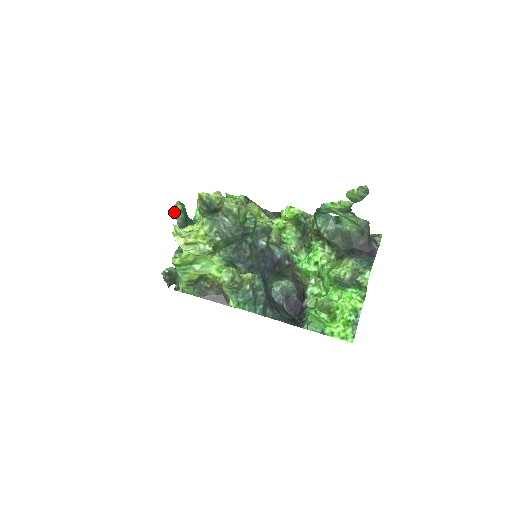
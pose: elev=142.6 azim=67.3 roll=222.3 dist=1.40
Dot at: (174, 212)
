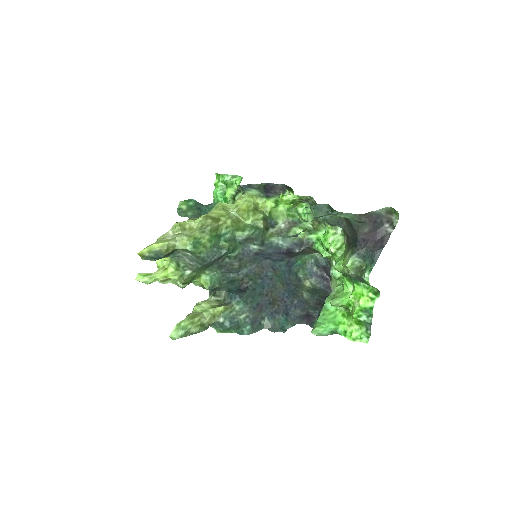
Dot at: (180, 214)
